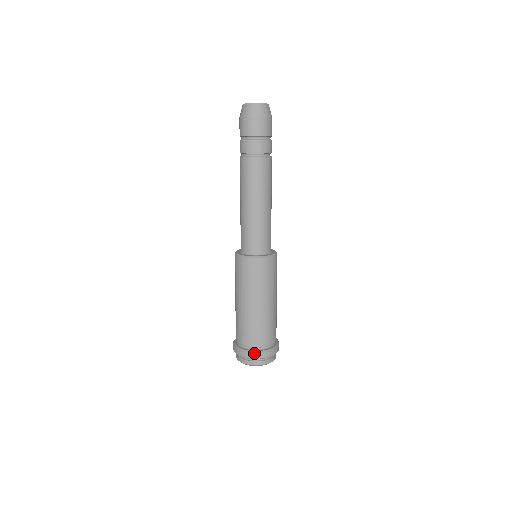
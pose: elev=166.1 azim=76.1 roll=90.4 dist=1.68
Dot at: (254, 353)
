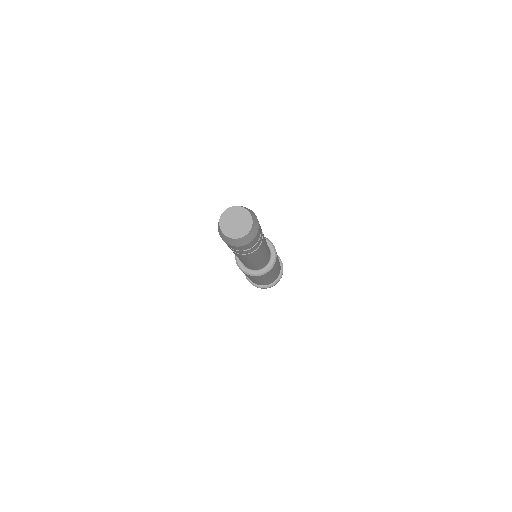
Dot at: (261, 288)
